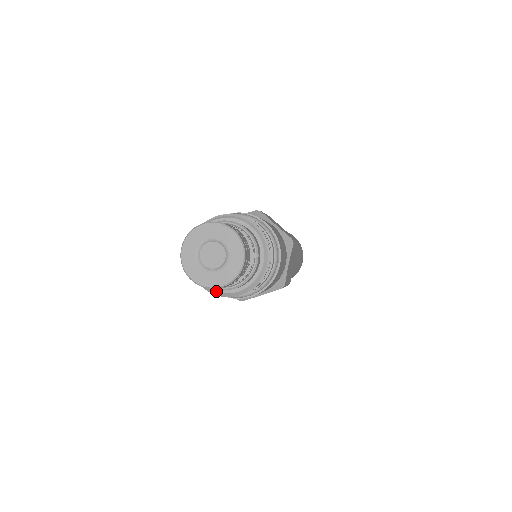
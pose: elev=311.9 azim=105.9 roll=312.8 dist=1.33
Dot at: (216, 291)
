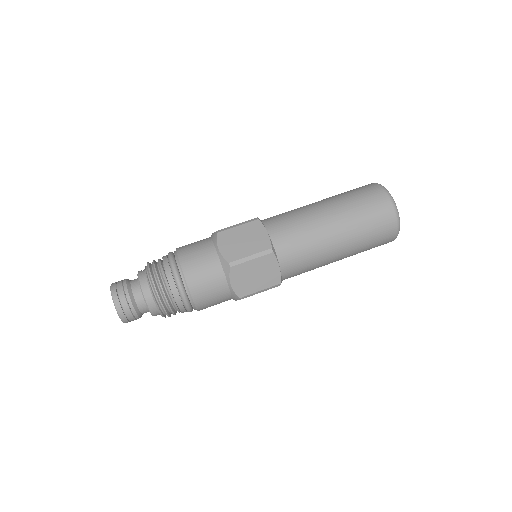
Dot at: occluded
